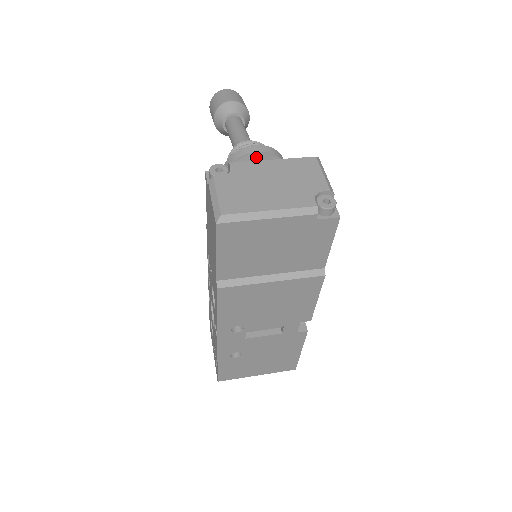
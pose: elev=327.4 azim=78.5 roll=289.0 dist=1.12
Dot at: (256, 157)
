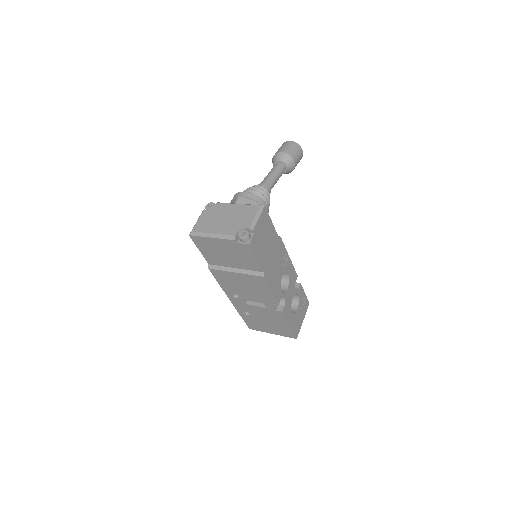
Dot at: (237, 200)
